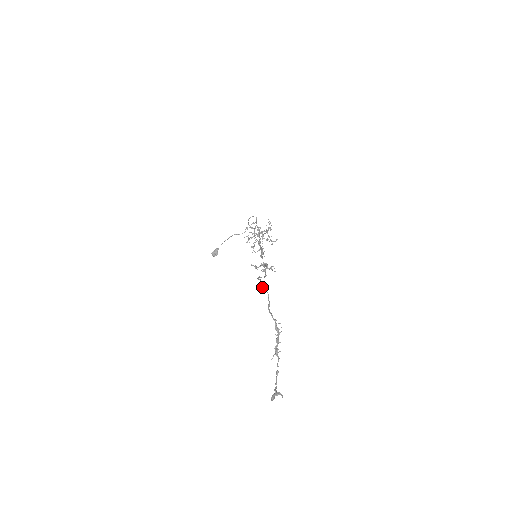
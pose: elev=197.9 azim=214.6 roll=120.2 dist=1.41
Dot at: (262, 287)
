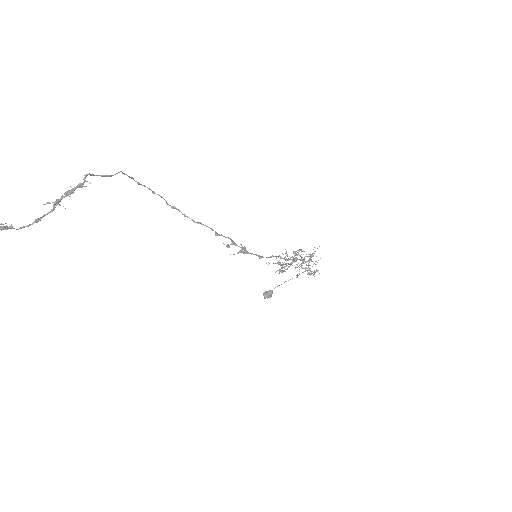
Dot at: (133, 179)
